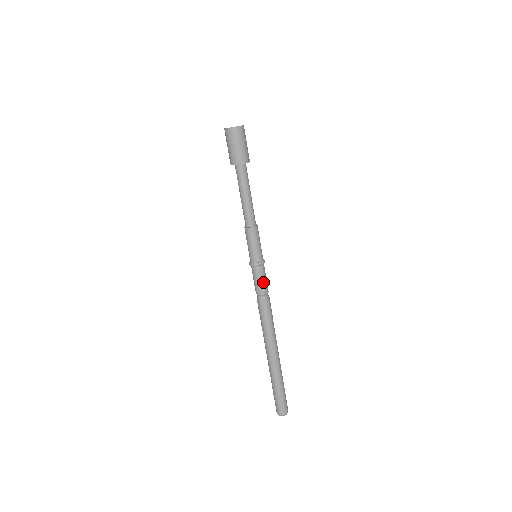
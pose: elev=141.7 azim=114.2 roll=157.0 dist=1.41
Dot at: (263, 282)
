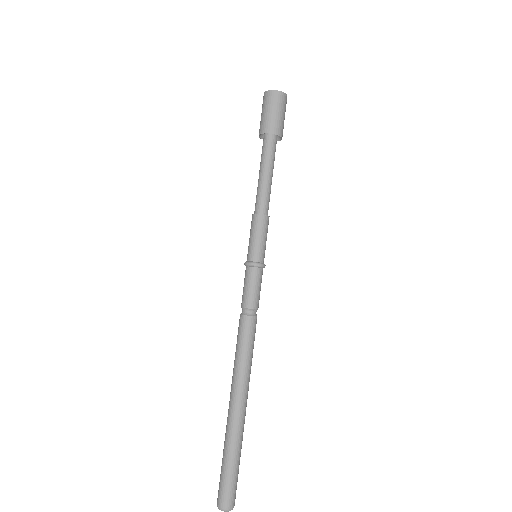
Dot at: (248, 290)
